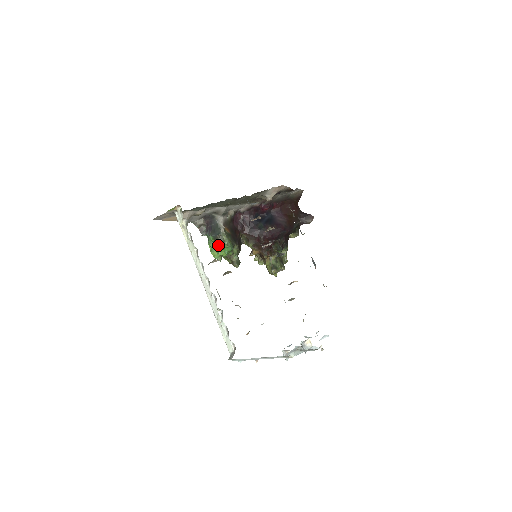
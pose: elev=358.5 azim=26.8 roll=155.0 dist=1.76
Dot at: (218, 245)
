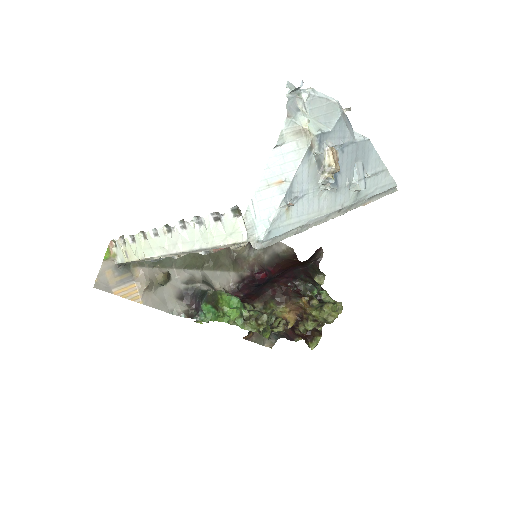
Dot at: occluded
